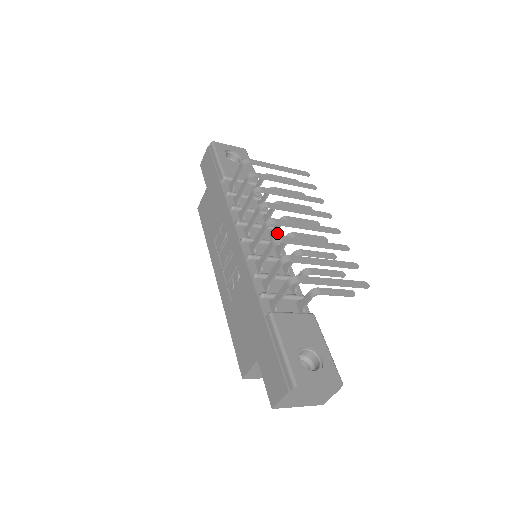
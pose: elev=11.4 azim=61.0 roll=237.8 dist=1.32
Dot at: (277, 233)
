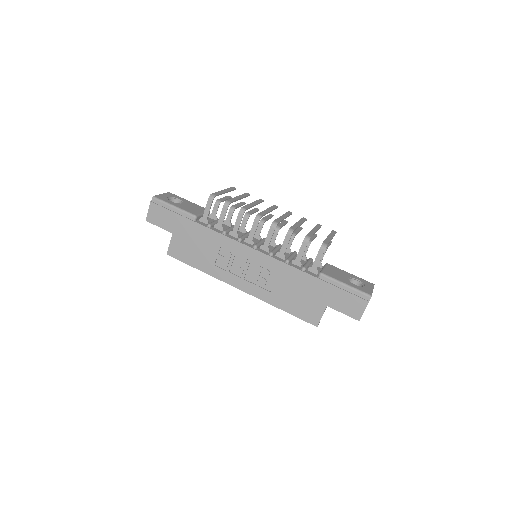
Dot at: occluded
